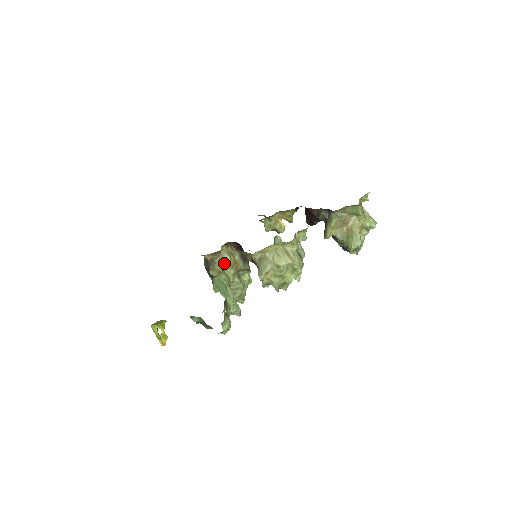
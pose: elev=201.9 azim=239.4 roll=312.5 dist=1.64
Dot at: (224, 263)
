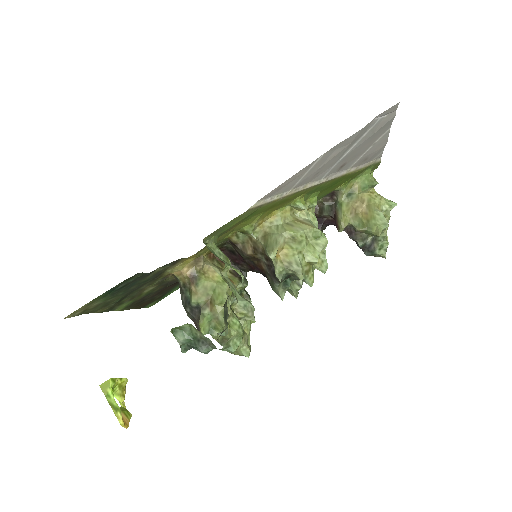
Dot at: (211, 278)
